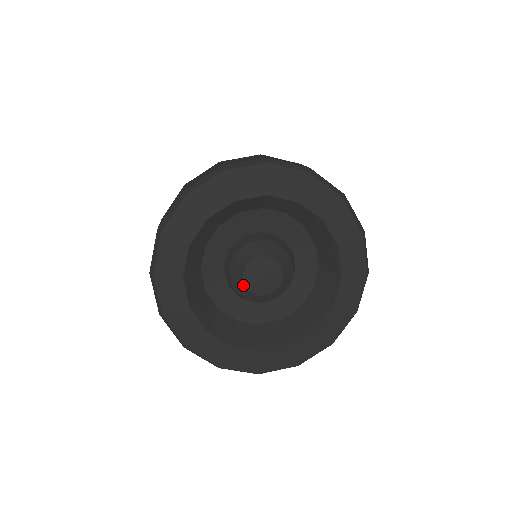
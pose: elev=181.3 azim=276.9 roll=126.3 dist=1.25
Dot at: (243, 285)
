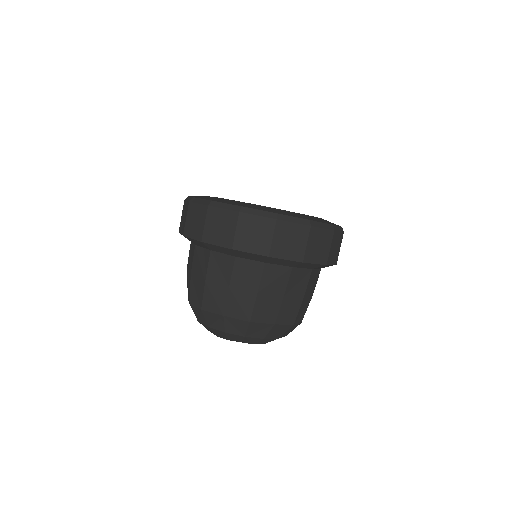
Dot at: occluded
